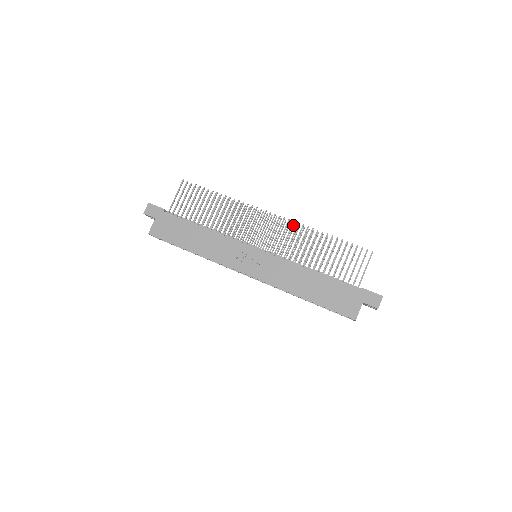
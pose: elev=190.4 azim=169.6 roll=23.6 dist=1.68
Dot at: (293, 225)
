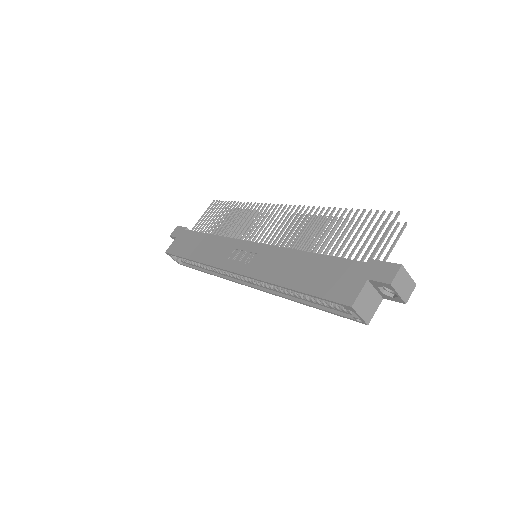
Dot at: occluded
